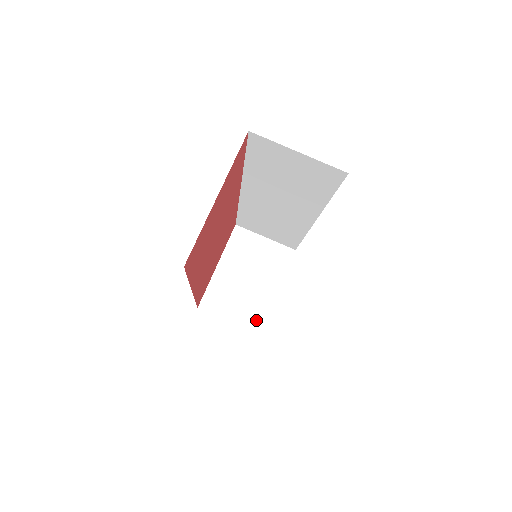
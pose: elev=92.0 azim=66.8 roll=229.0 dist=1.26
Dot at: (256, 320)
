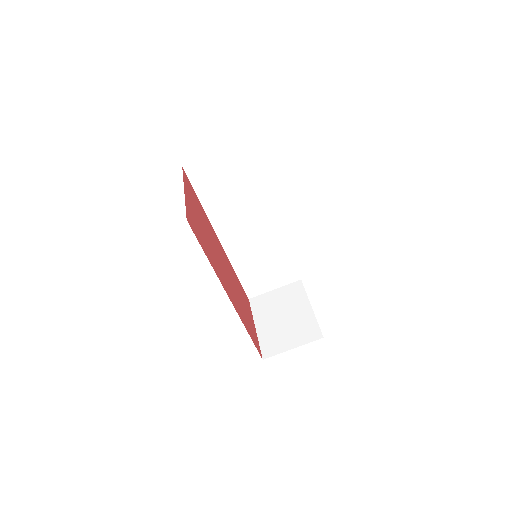
Dot at: (311, 332)
